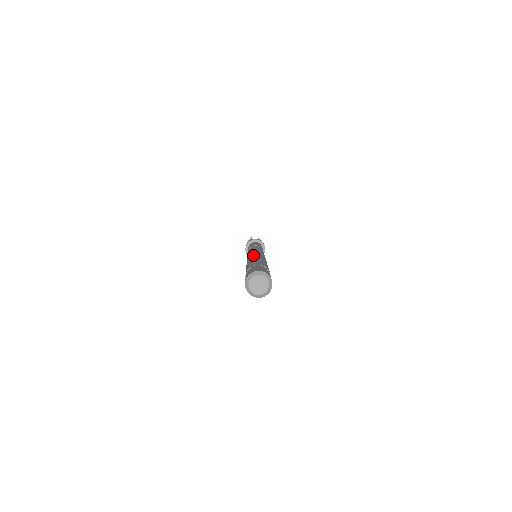
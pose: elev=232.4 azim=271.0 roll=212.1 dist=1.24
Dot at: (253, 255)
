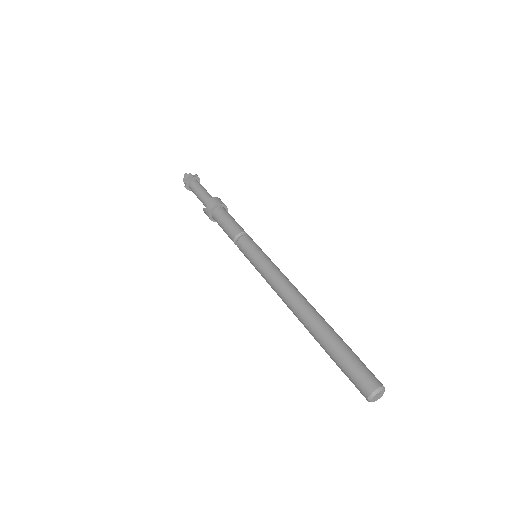
Dot at: (302, 300)
